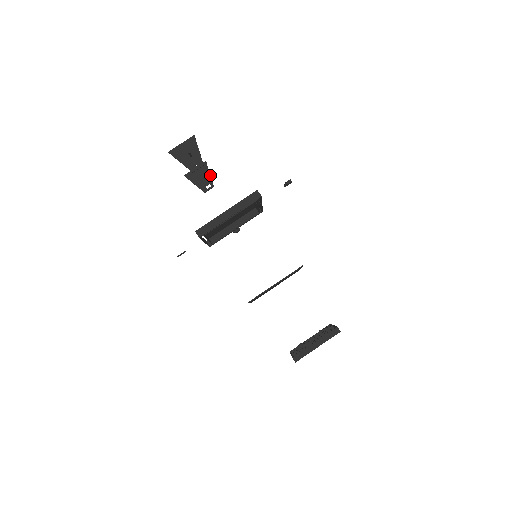
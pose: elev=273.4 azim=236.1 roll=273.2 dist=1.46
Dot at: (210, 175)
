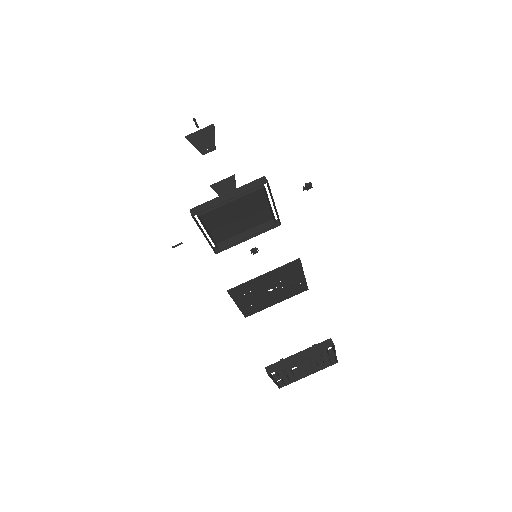
Dot at: (235, 187)
